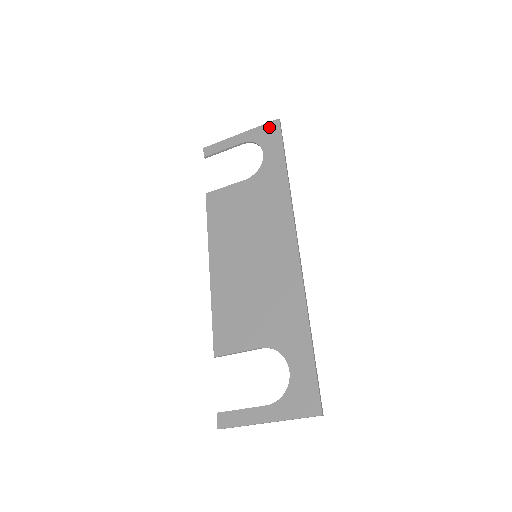
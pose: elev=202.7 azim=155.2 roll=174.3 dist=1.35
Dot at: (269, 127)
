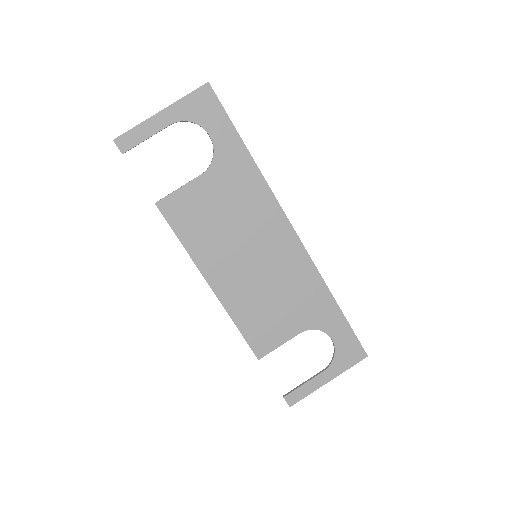
Dot at: (200, 96)
